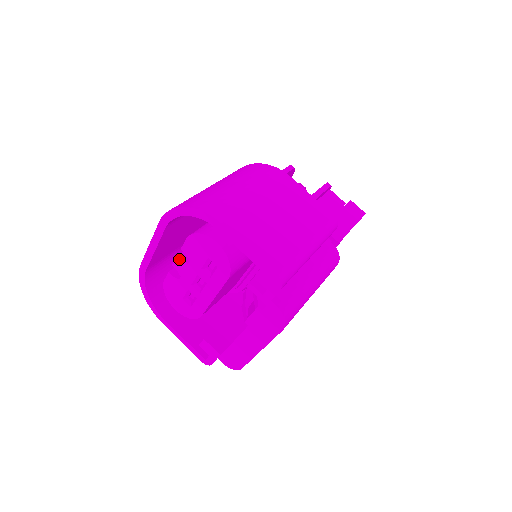
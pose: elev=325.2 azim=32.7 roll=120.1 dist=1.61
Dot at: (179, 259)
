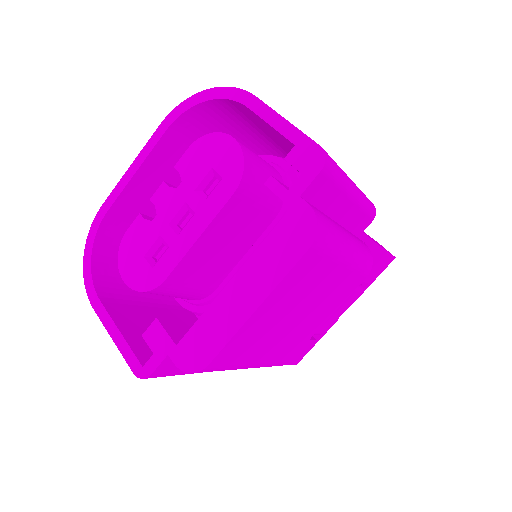
Dot at: (165, 185)
